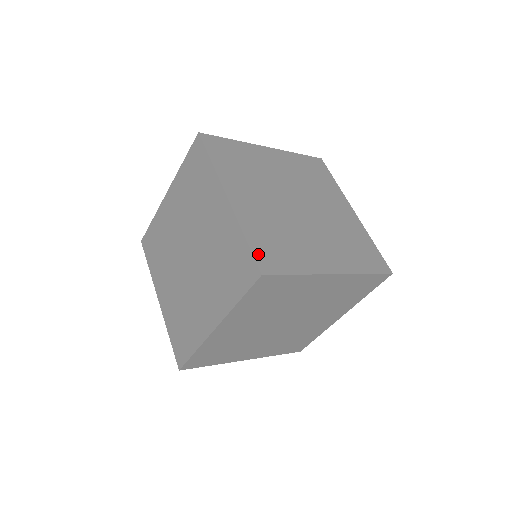
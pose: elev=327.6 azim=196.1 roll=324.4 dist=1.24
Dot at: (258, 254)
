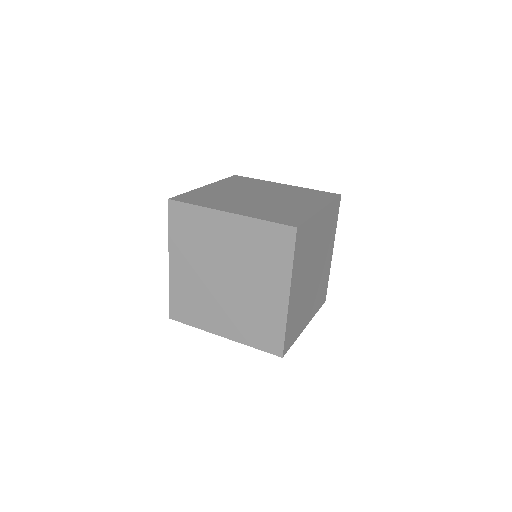
Dot at: (281, 222)
